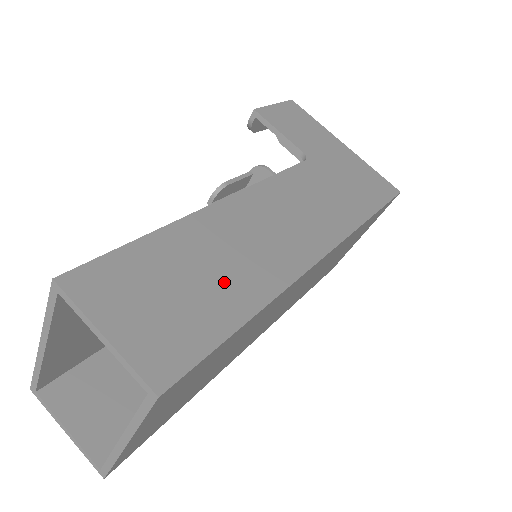
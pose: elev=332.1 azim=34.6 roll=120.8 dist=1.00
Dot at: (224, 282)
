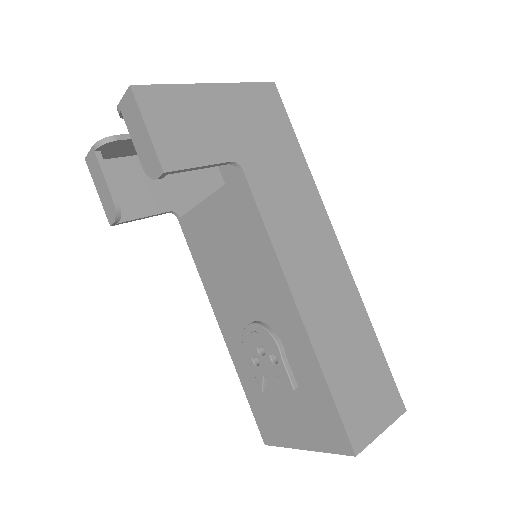
Dot at: (357, 343)
